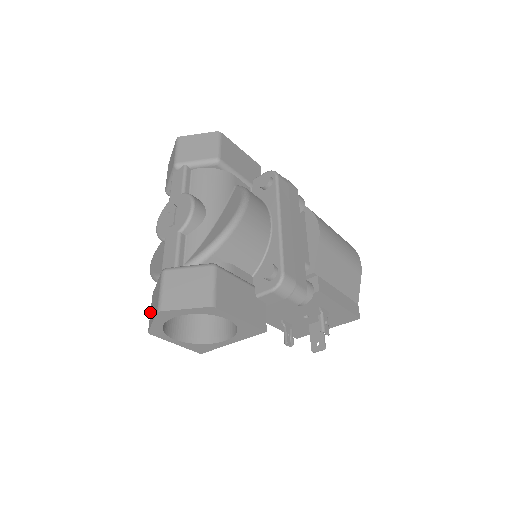
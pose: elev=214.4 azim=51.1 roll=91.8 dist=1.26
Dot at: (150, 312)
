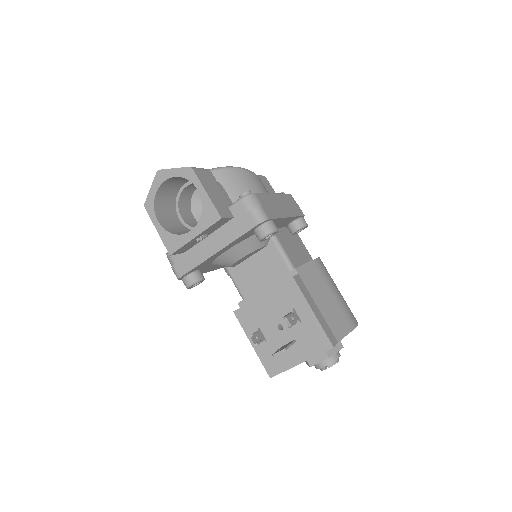
Dot at: occluded
